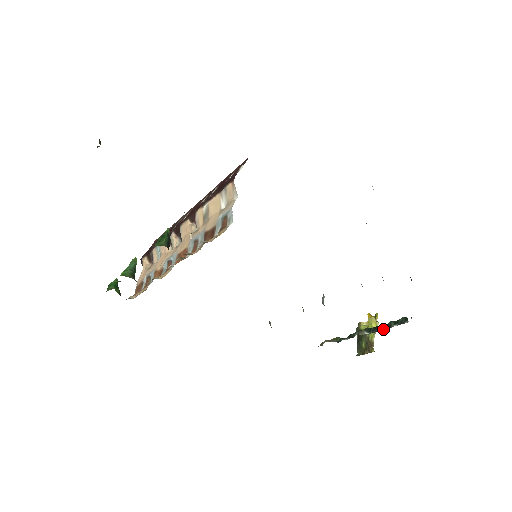
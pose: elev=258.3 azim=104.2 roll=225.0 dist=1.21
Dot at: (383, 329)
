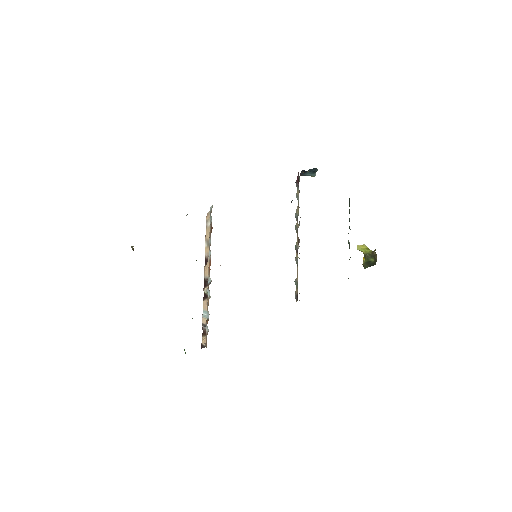
Dot at: occluded
